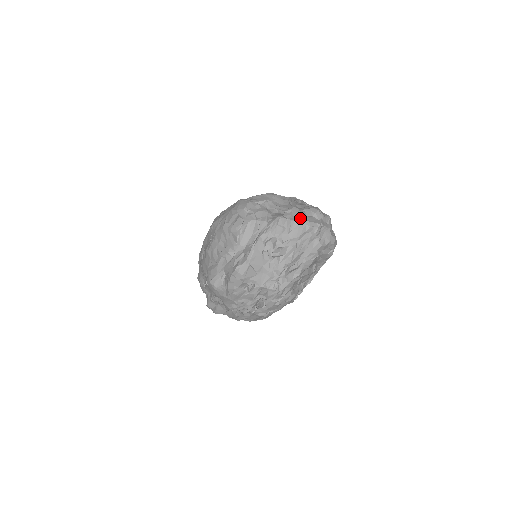
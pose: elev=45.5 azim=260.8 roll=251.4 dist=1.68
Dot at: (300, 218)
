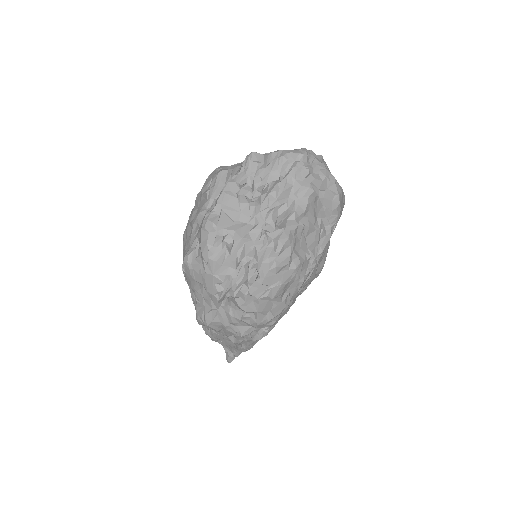
Dot at: (279, 150)
